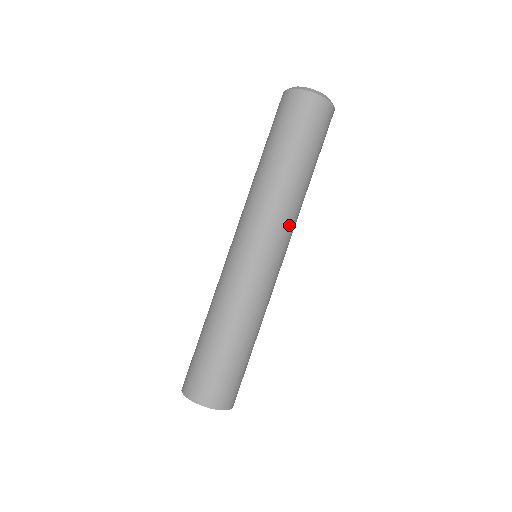
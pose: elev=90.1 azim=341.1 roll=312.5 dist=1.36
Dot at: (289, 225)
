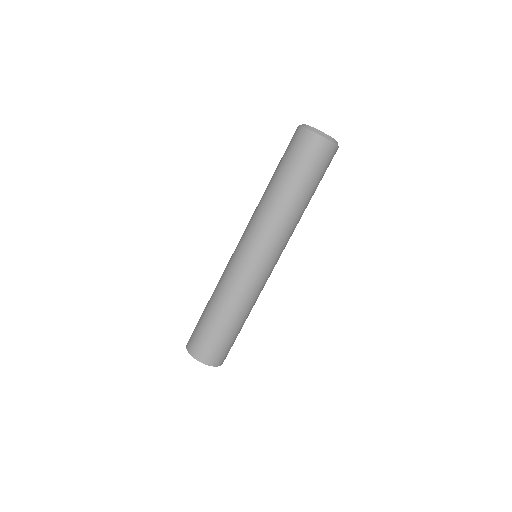
Dot at: (275, 235)
